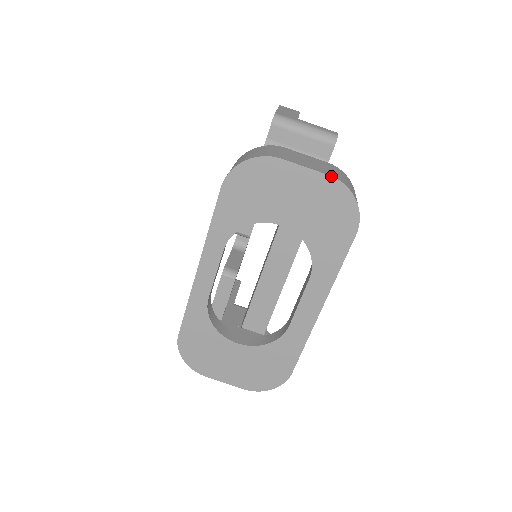
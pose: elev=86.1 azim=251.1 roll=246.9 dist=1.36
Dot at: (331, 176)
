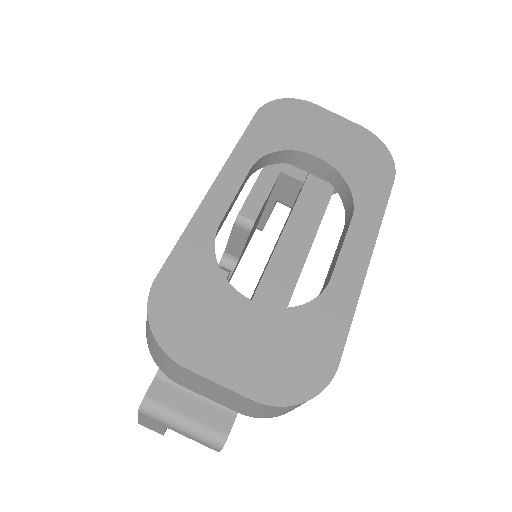
Dot at: (363, 127)
